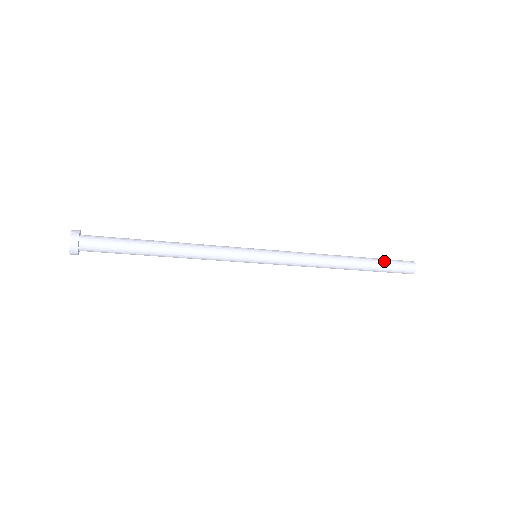
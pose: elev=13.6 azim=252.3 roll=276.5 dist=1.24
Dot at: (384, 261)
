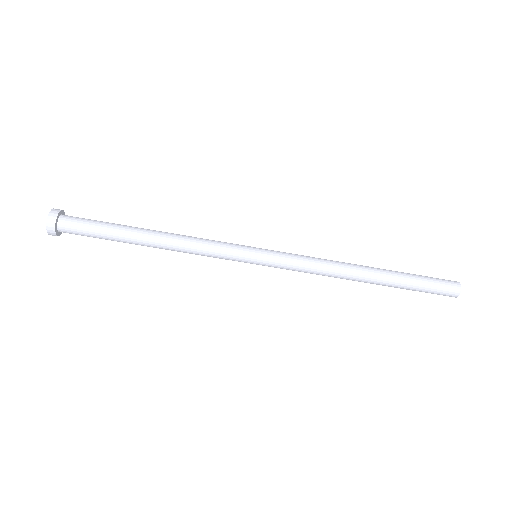
Dot at: (415, 274)
